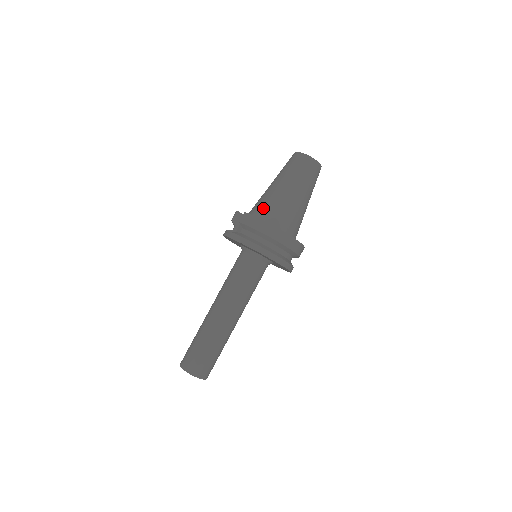
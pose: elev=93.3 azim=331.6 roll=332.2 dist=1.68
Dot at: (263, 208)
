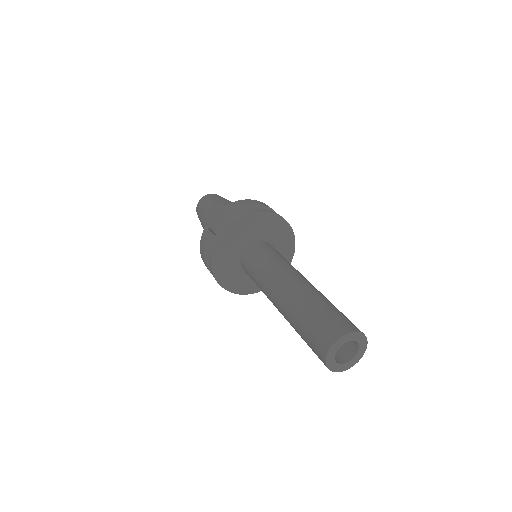
Dot at: occluded
